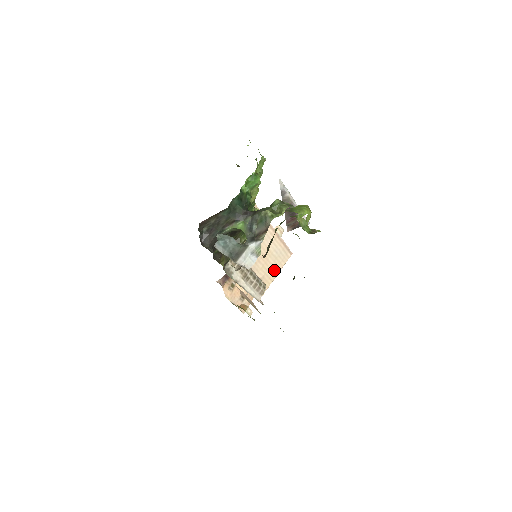
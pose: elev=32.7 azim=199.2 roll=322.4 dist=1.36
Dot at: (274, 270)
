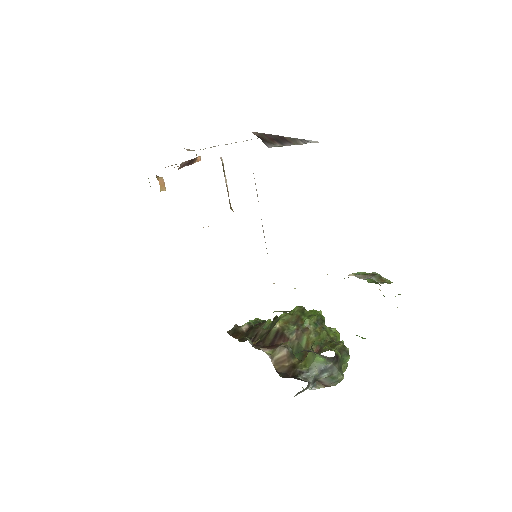
Dot at: occluded
